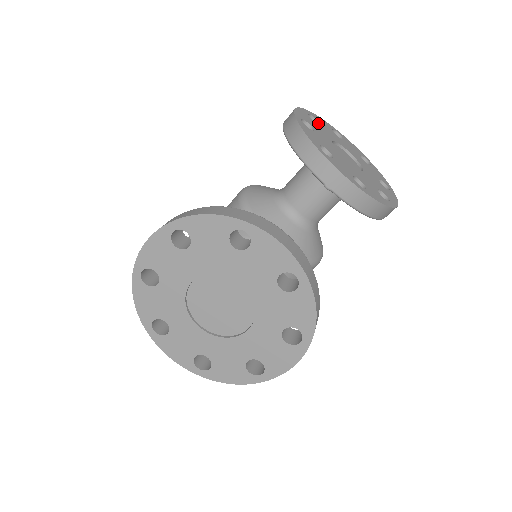
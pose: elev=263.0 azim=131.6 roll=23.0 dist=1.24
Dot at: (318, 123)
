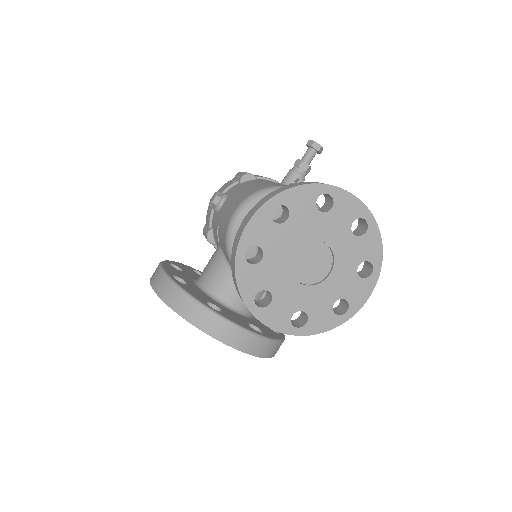
Dot at: (288, 212)
